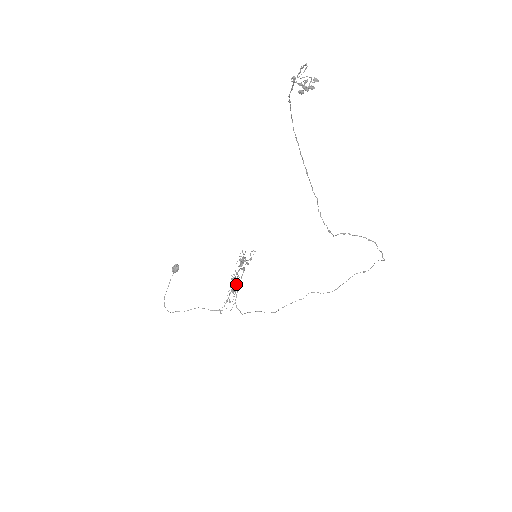
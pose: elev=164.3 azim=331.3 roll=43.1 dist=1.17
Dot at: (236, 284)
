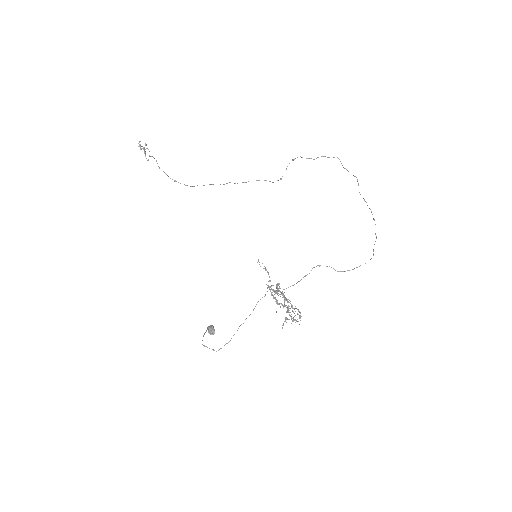
Dot at: (288, 307)
